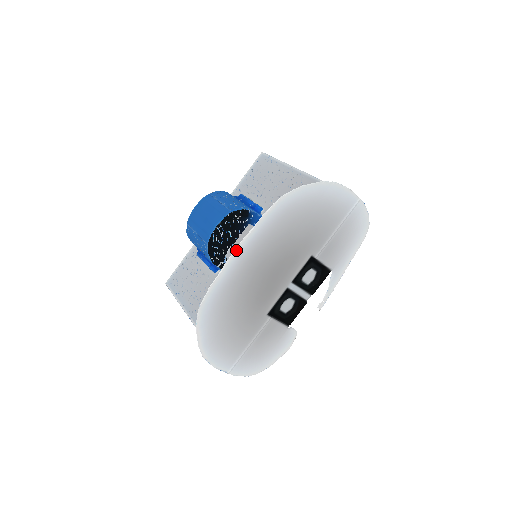
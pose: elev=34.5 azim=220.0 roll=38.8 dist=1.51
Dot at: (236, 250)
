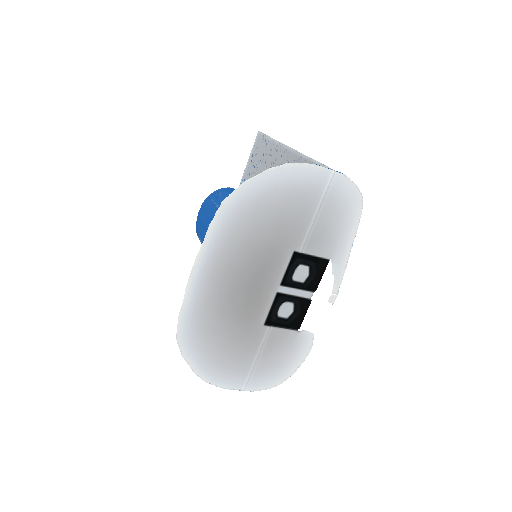
Dot at: (192, 272)
